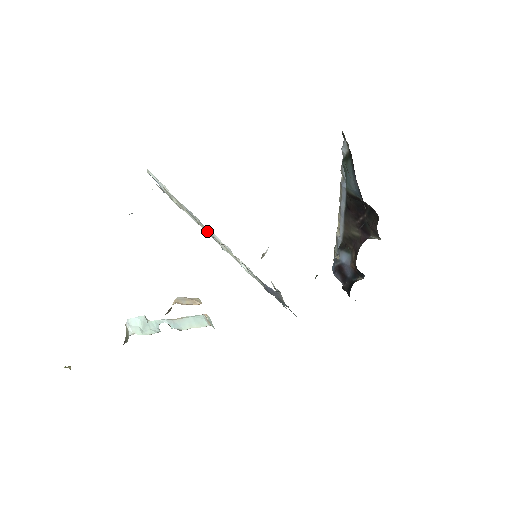
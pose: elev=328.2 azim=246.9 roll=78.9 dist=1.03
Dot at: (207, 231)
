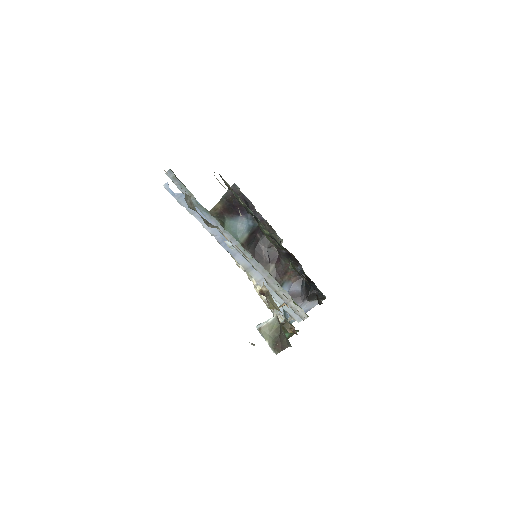
Dot at: occluded
